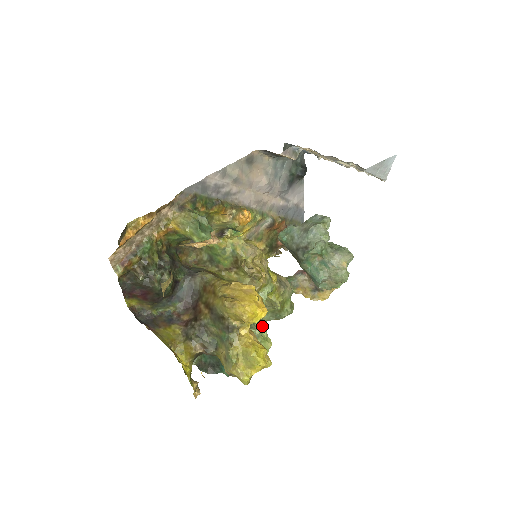
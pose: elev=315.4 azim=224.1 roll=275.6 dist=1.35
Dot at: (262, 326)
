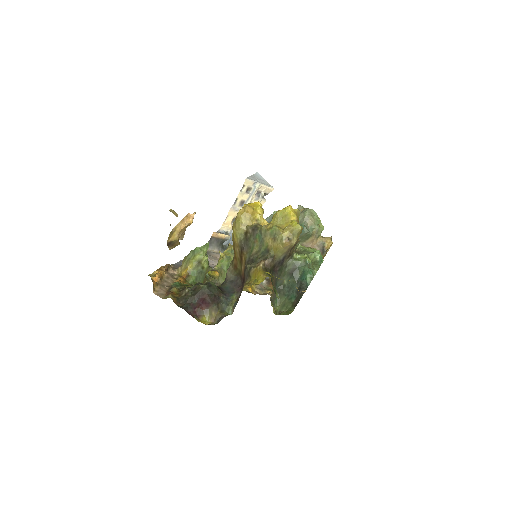
Dot at: occluded
